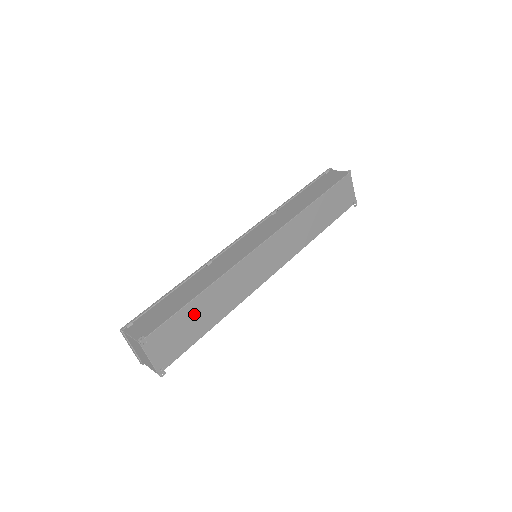
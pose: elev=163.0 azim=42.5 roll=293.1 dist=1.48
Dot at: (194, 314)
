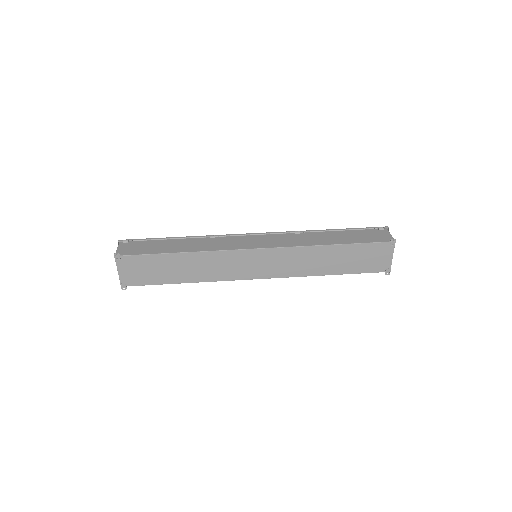
Dot at: (168, 264)
